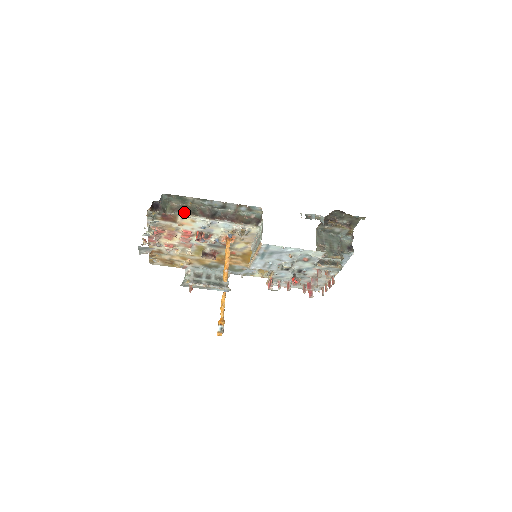
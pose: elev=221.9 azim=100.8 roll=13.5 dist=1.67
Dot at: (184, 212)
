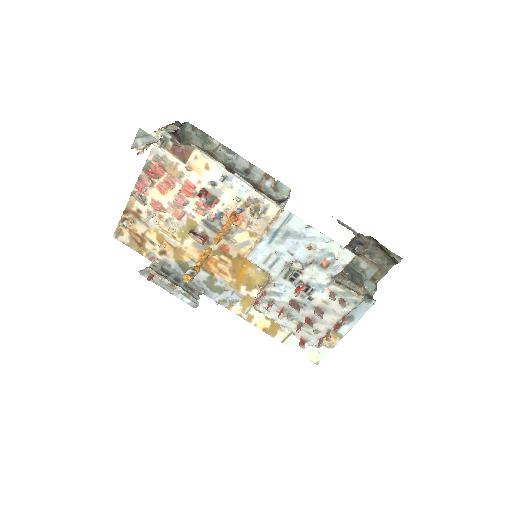
Dot at: (202, 150)
